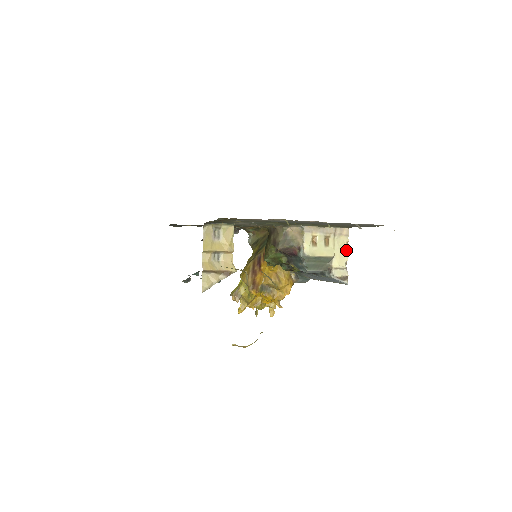
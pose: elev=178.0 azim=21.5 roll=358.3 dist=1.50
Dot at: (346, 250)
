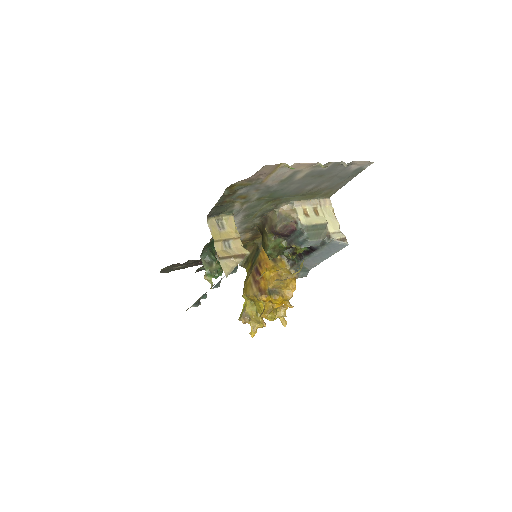
Dot at: (335, 217)
